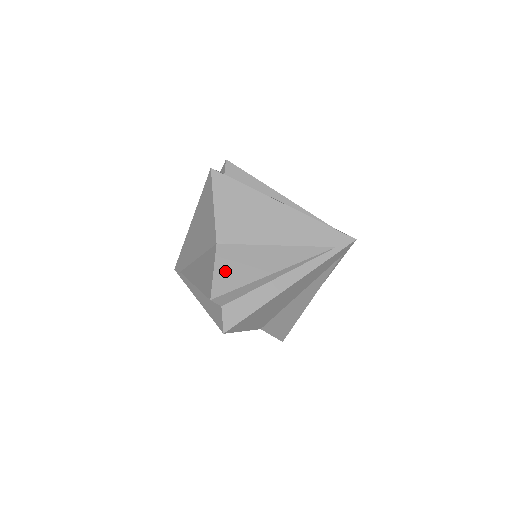
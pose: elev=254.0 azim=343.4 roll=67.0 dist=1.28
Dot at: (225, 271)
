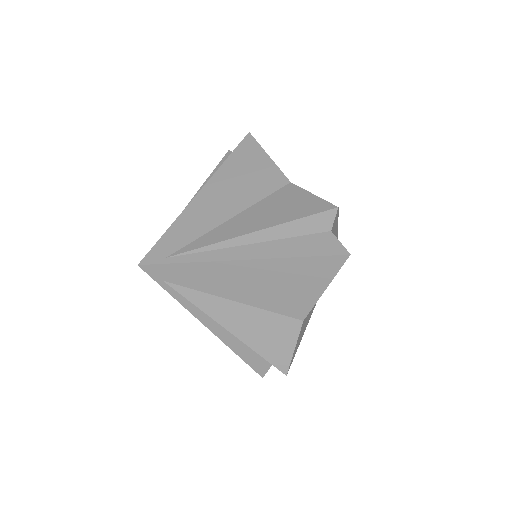
Dot at: (298, 342)
